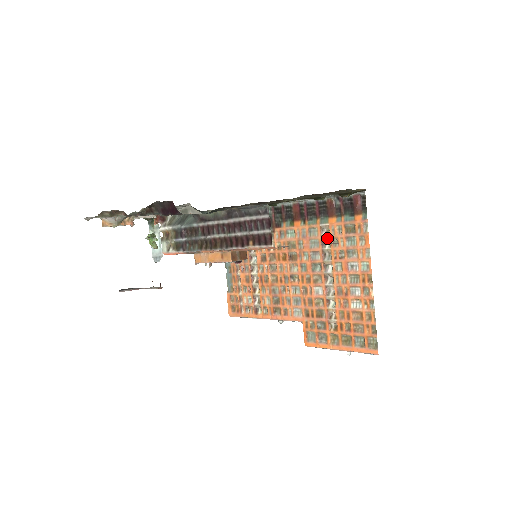
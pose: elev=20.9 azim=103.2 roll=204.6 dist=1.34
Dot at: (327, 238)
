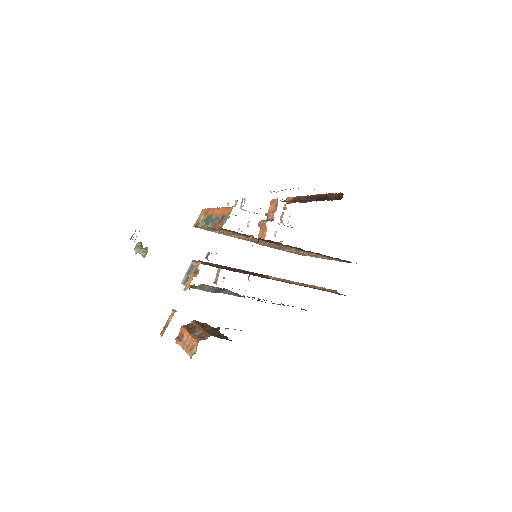
Dot at: occluded
